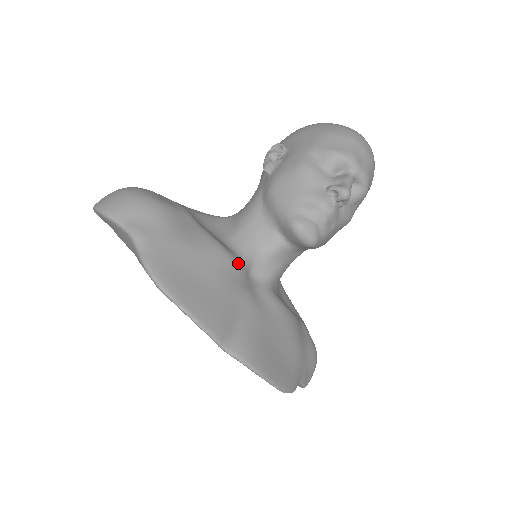
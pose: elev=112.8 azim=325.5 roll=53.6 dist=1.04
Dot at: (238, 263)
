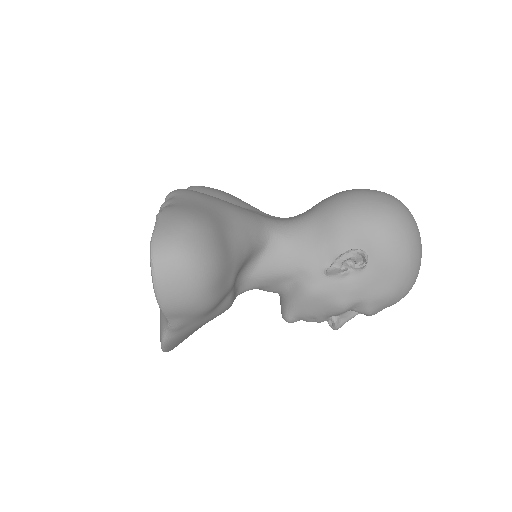
Dot at: occluded
